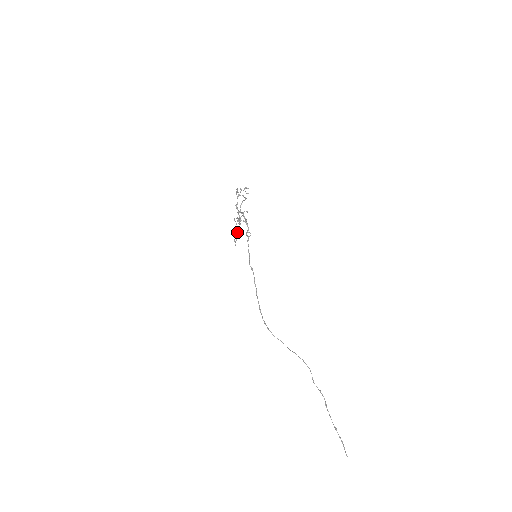
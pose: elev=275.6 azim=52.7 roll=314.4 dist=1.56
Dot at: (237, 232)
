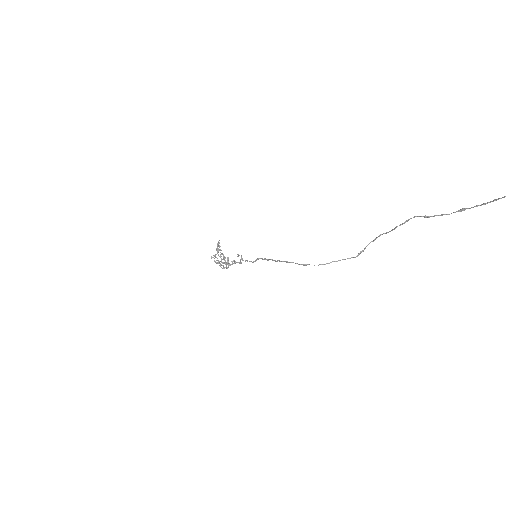
Dot at: (227, 264)
